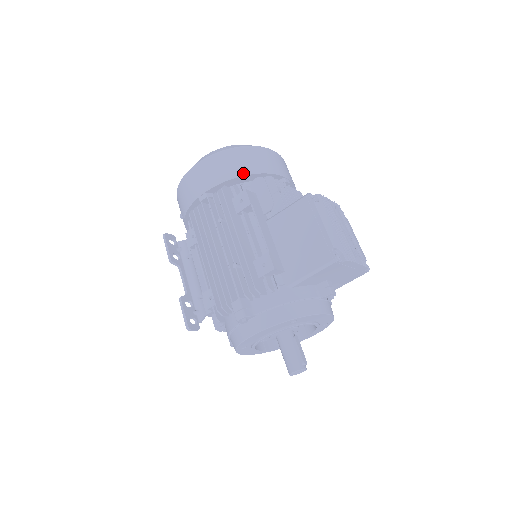
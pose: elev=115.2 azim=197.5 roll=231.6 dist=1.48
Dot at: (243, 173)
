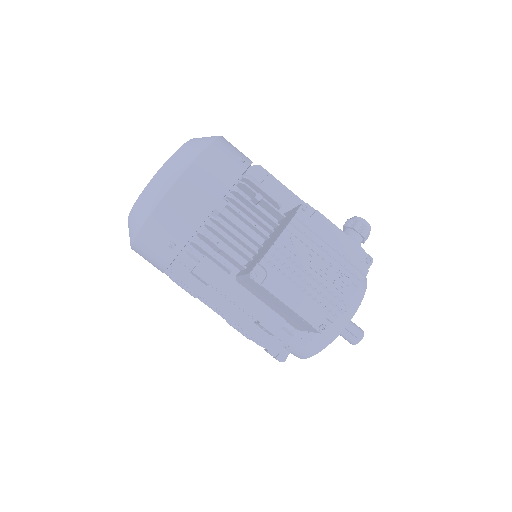
Dot at: (175, 251)
